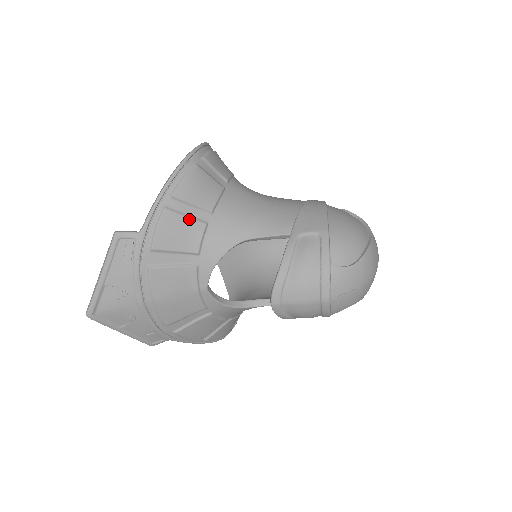
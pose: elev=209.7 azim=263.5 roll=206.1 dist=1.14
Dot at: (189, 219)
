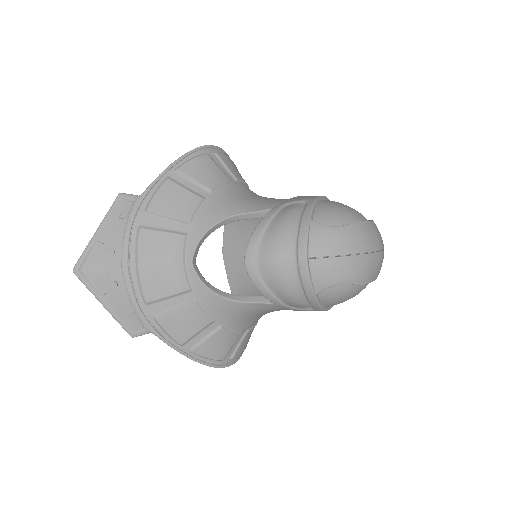
Dot at: (187, 191)
